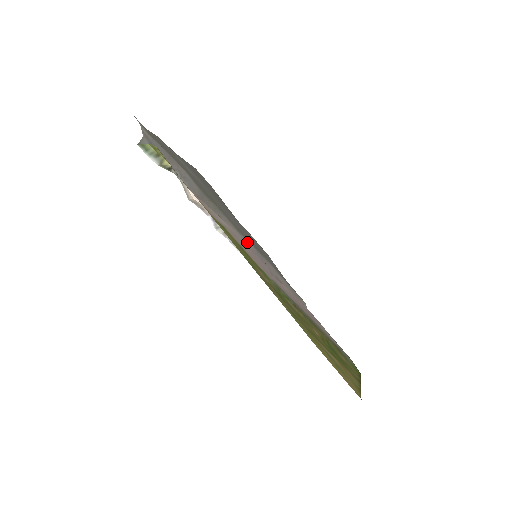
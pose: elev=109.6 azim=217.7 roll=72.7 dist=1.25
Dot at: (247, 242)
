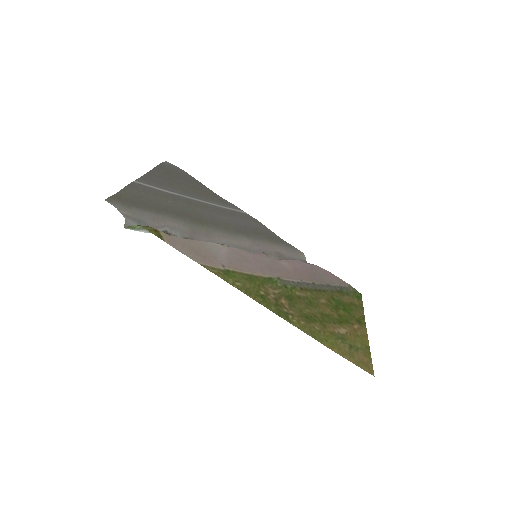
Dot at: (243, 242)
